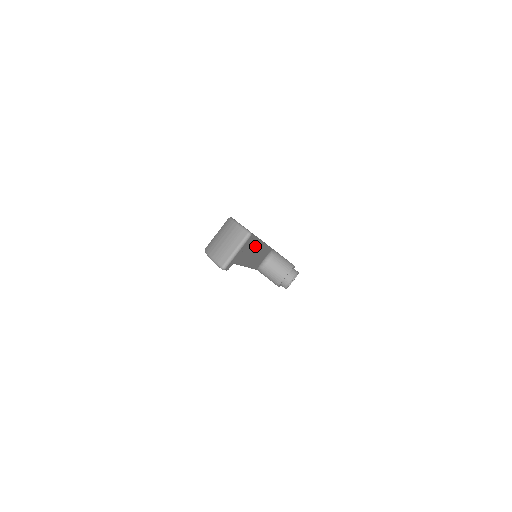
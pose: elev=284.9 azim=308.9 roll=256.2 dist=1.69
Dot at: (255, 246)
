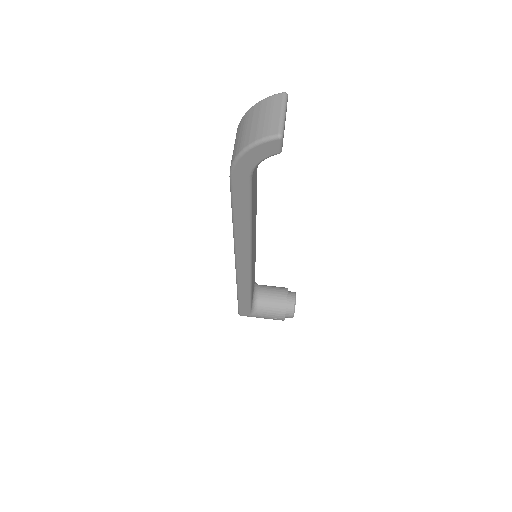
Dot at: (255, 230)
